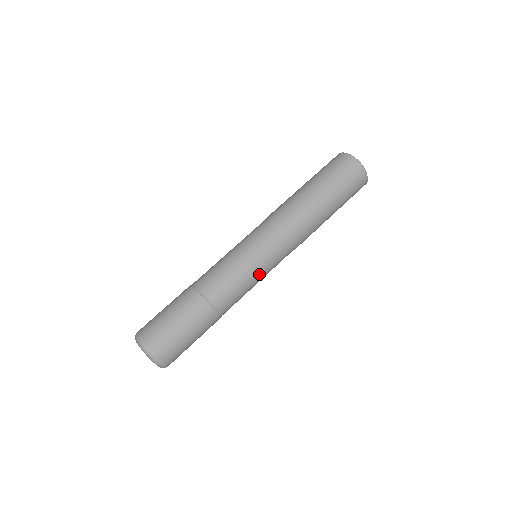
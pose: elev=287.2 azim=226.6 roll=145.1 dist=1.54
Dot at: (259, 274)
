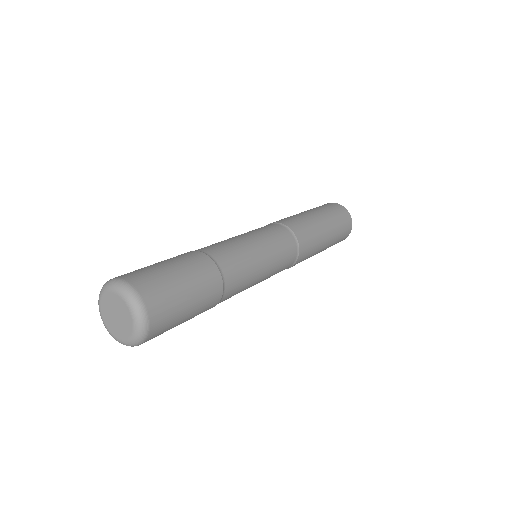
Dot at: (254, 239)
